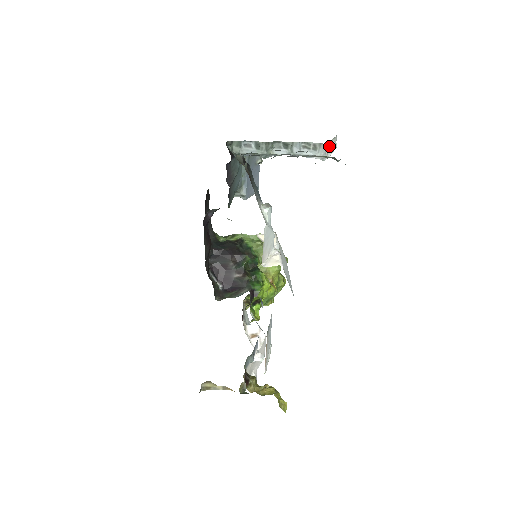
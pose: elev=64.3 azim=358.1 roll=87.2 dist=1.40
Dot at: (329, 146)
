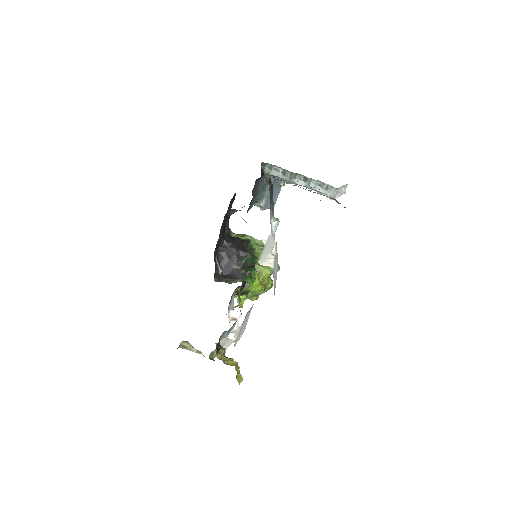
Dot at: (338, 190)
